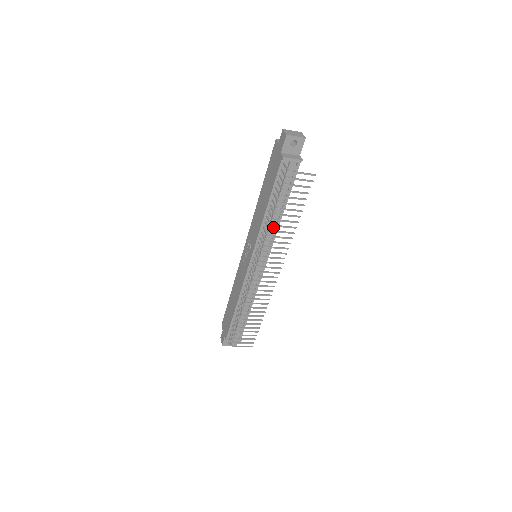
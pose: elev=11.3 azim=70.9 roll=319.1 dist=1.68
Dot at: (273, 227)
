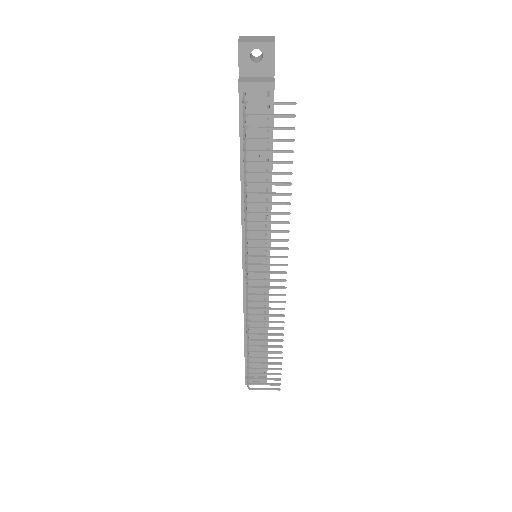
Dot at: (262, 207)
